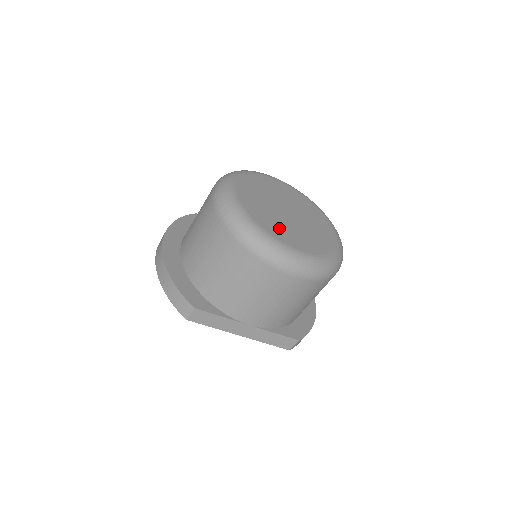
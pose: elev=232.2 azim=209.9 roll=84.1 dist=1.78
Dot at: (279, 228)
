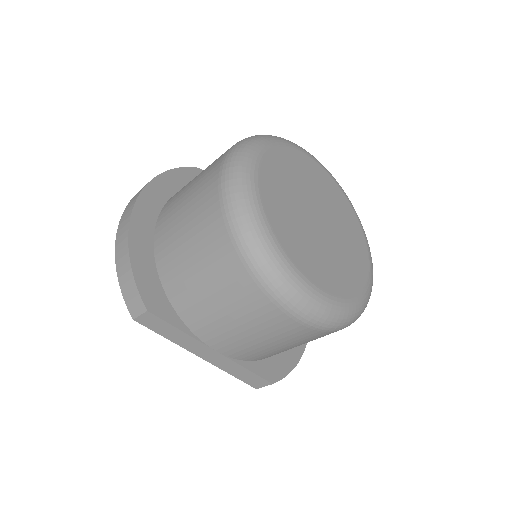
Dot at: (300, 243)
